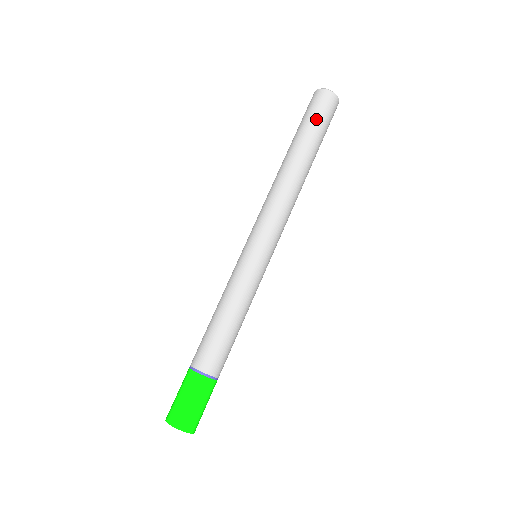
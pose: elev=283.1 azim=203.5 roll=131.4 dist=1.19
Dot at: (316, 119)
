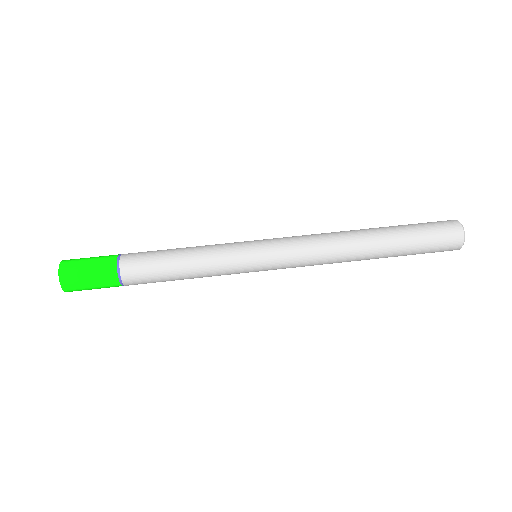
Dot at: (425, 245)
